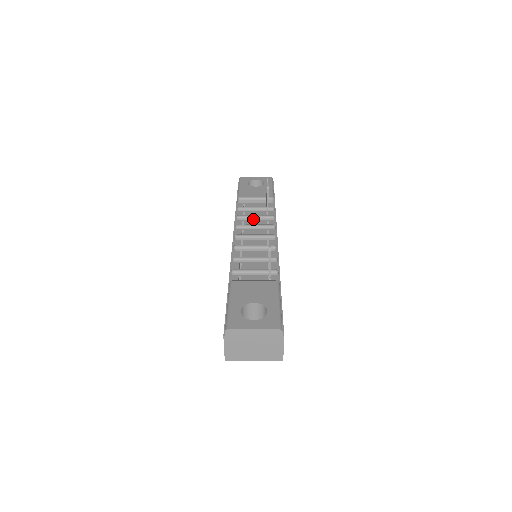
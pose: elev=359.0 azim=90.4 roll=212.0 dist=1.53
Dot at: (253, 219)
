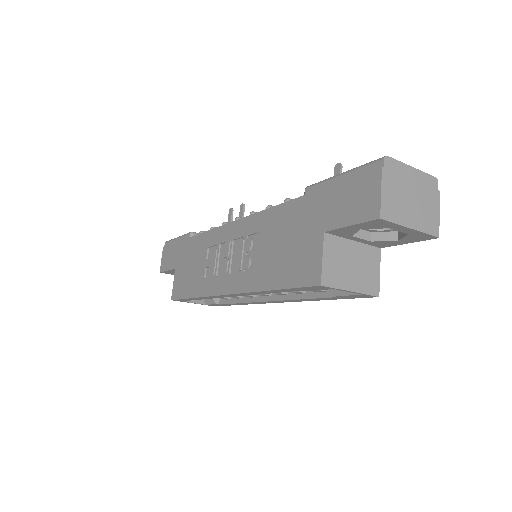
Dot at: occluded
